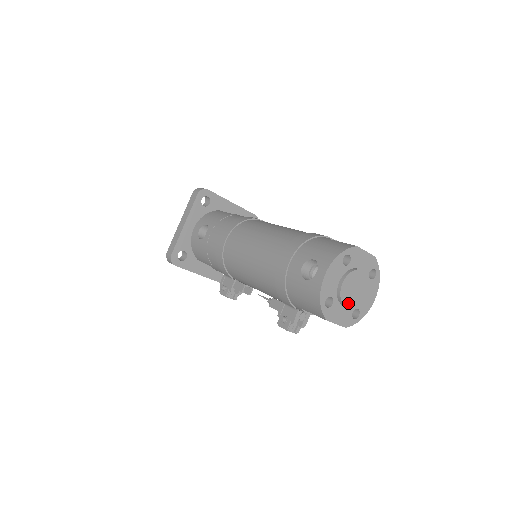
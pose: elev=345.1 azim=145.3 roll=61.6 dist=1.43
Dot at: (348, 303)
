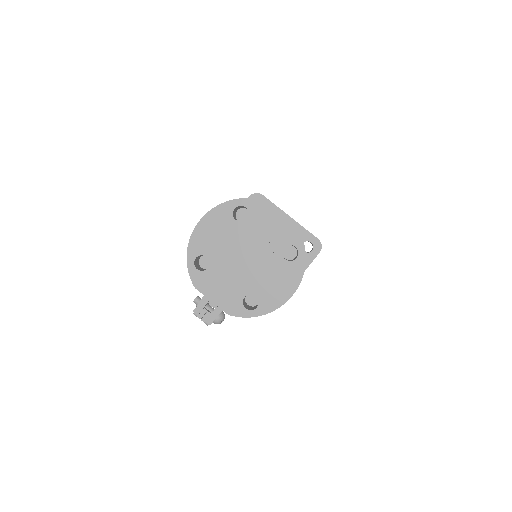
Dot at: (231, 275)
